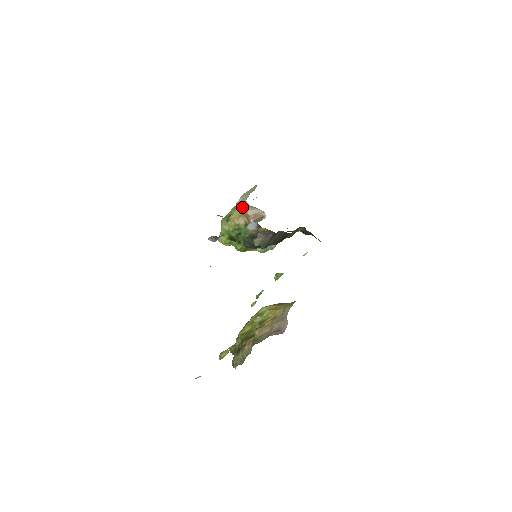
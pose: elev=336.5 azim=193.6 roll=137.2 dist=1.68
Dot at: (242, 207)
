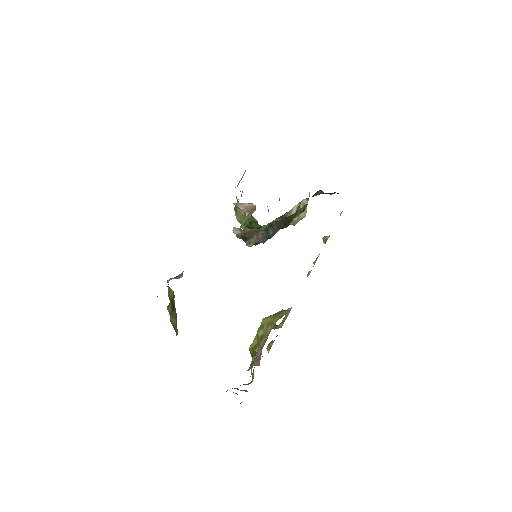
Dot at: occluded
